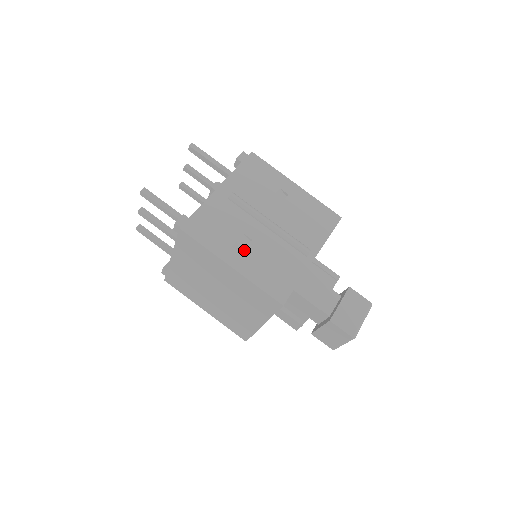
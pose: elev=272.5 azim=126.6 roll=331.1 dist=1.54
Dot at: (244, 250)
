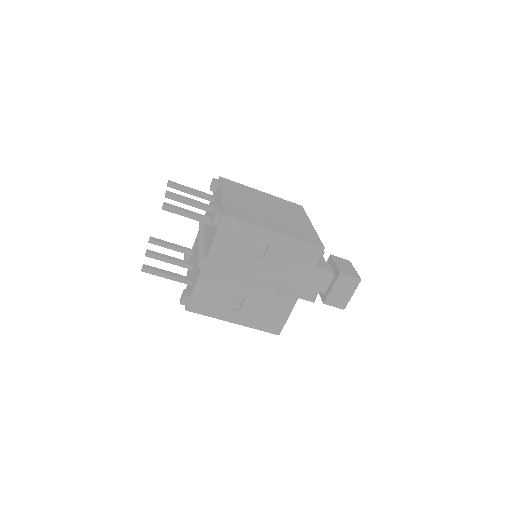
Dot at: (240, 308)
